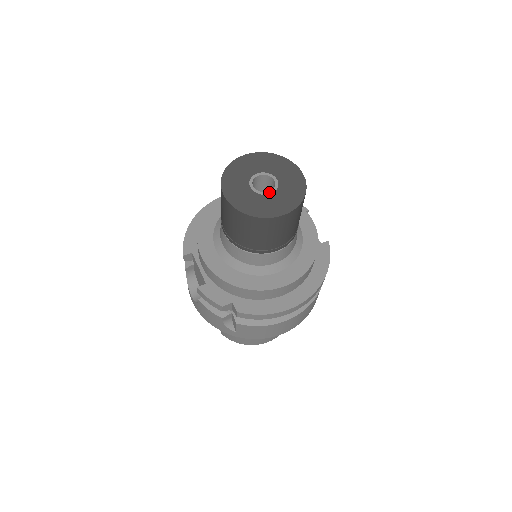
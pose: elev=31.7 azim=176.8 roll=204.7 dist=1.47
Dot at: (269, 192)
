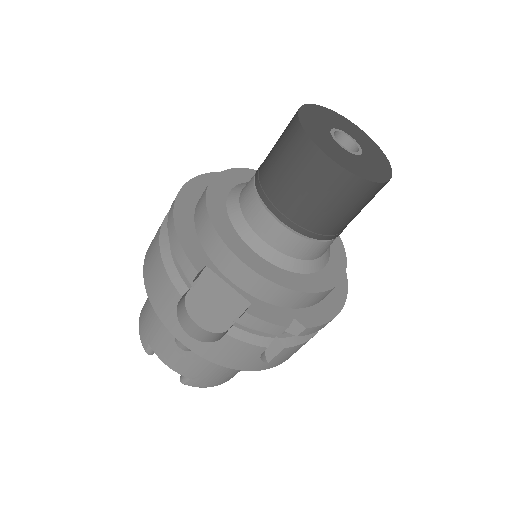
Dot at: (359, 152)
